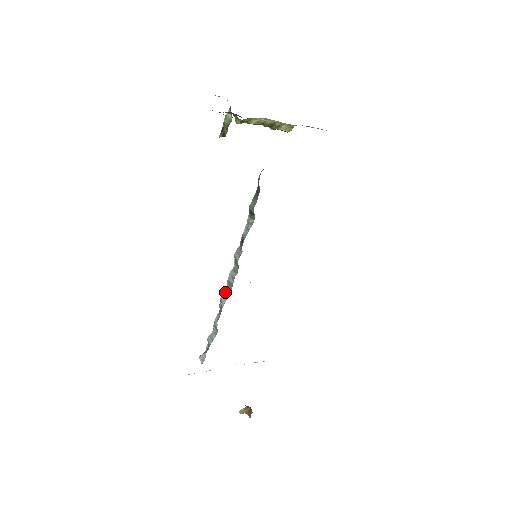
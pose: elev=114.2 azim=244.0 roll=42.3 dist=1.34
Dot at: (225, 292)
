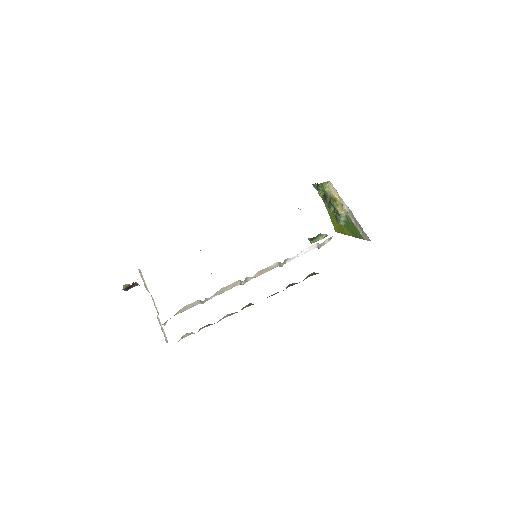
Dot at: occluded
